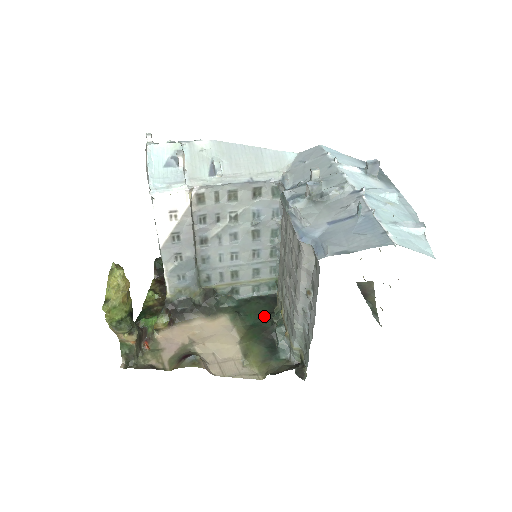
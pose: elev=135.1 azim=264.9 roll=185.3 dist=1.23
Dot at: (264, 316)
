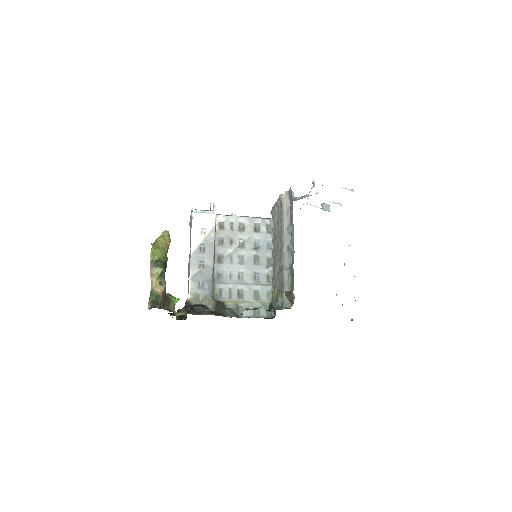
Dot at: occluded
